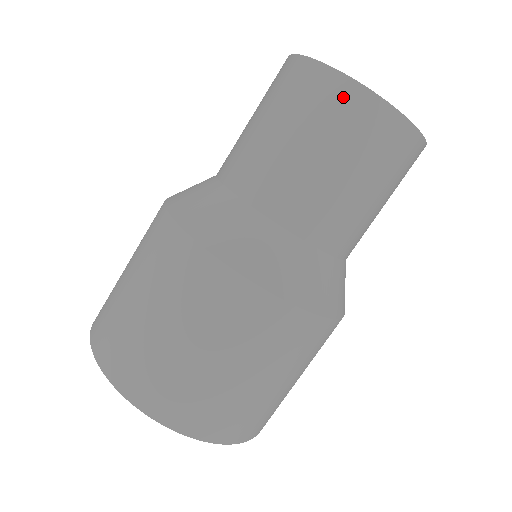
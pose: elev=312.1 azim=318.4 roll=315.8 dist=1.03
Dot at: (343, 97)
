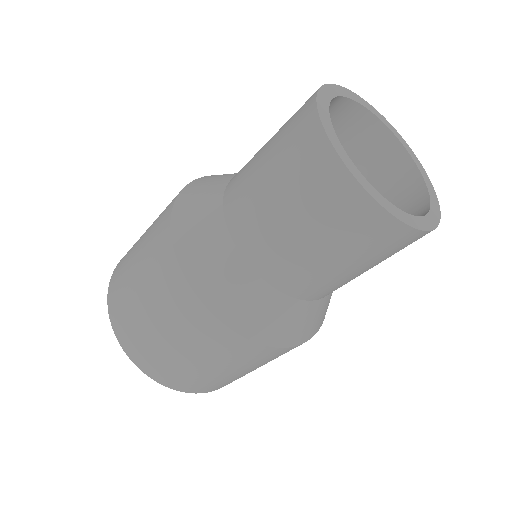
Dot at: (312, 148)
